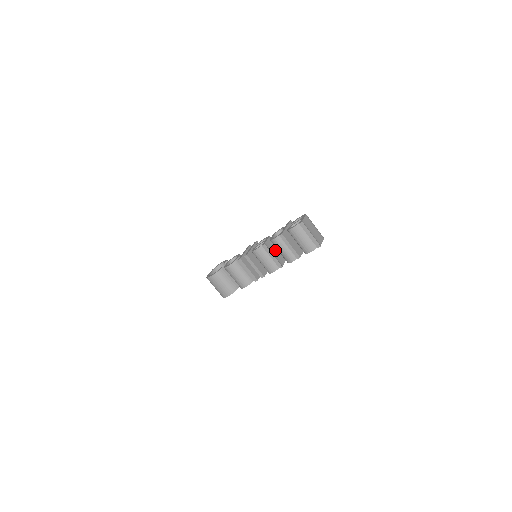
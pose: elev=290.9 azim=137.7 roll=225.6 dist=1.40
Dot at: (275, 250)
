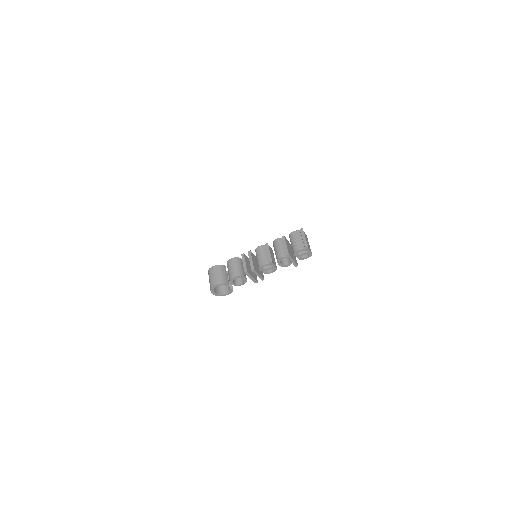
Dot at: (272, 255)
